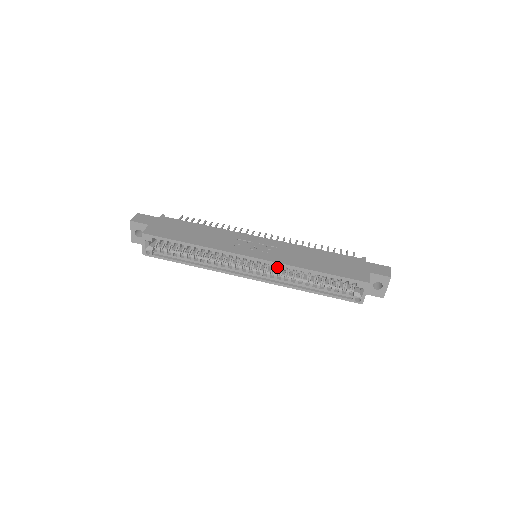
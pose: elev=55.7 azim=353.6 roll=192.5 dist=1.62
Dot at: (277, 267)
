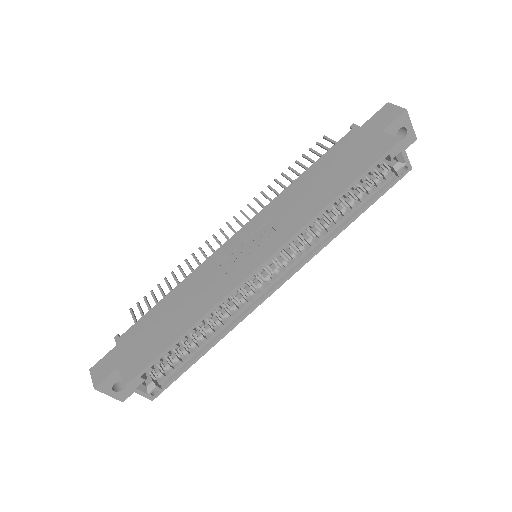
Dot at: (295, 240)
